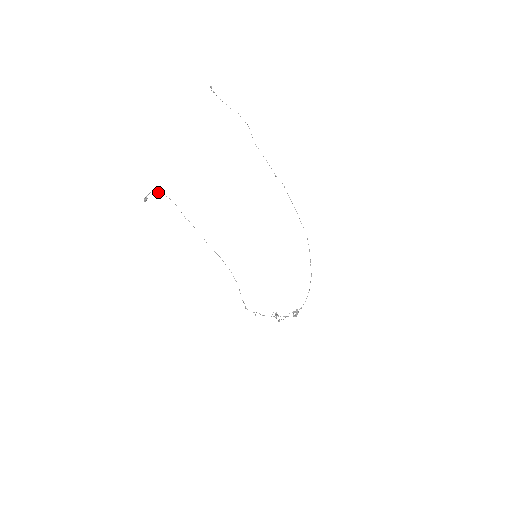
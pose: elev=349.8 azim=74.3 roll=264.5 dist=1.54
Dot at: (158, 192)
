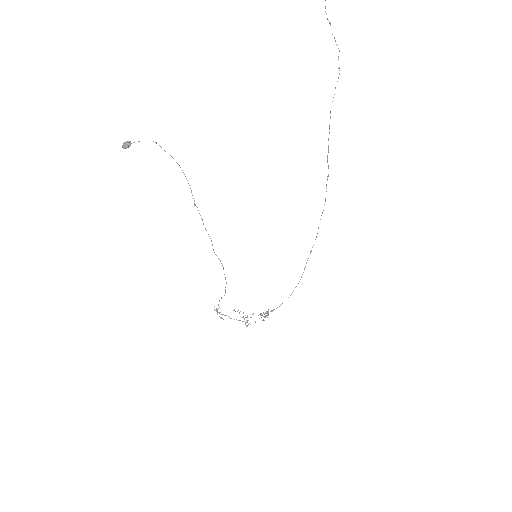
Dot at: (160, 146)
